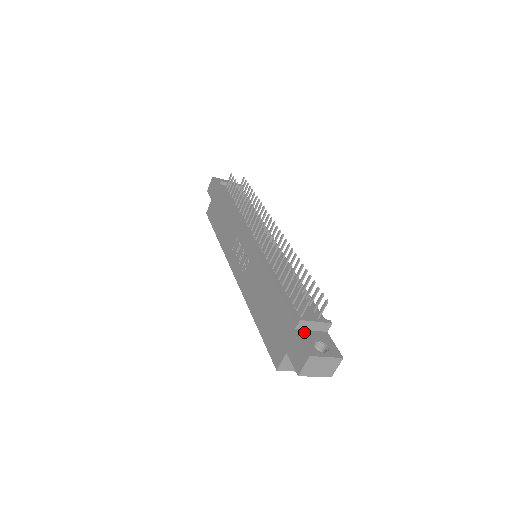
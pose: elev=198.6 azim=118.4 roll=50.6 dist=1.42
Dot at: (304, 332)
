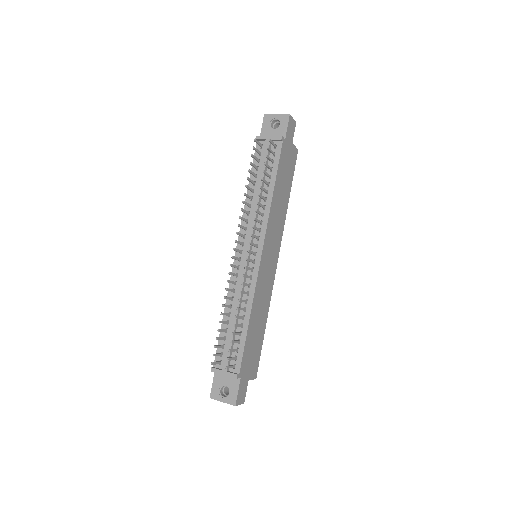
Dot at: (220, 375)
